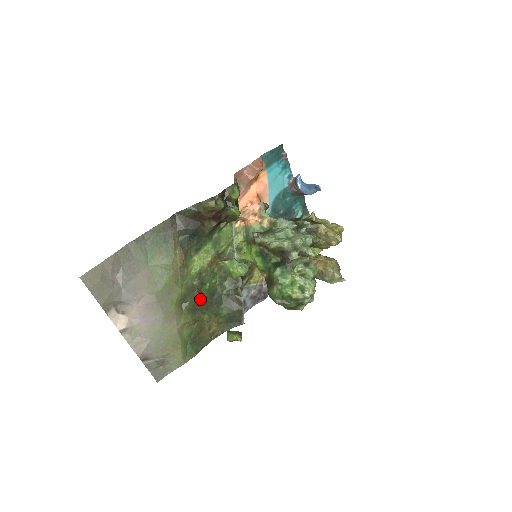
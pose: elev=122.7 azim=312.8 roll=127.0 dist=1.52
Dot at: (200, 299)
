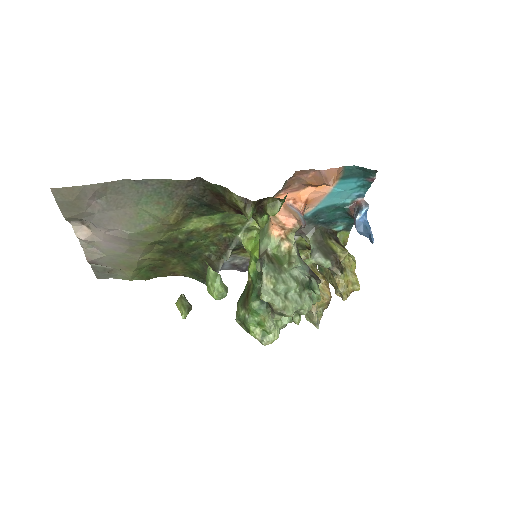
Dot at: (178, 248)
